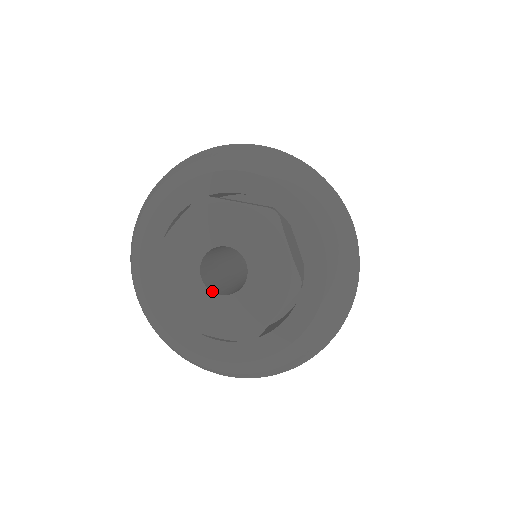
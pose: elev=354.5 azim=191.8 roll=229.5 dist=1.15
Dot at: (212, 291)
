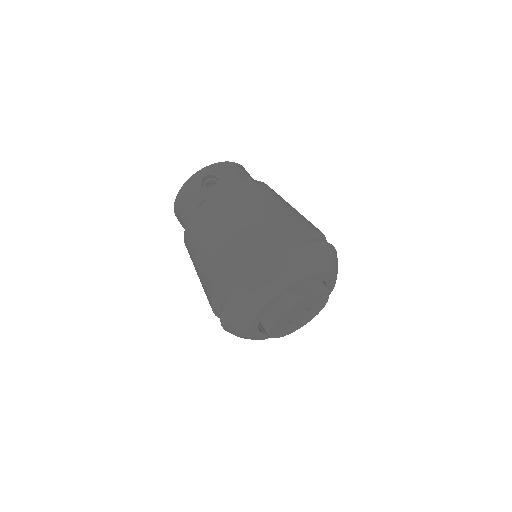
Dot at: (302, 319)
